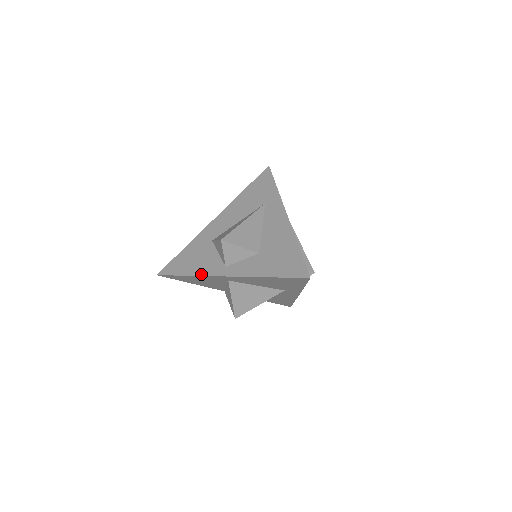
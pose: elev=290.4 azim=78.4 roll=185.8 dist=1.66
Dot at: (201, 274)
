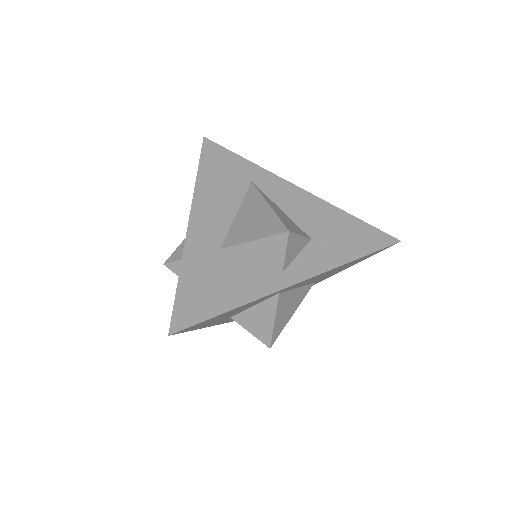
Dot at: (254, 297)
